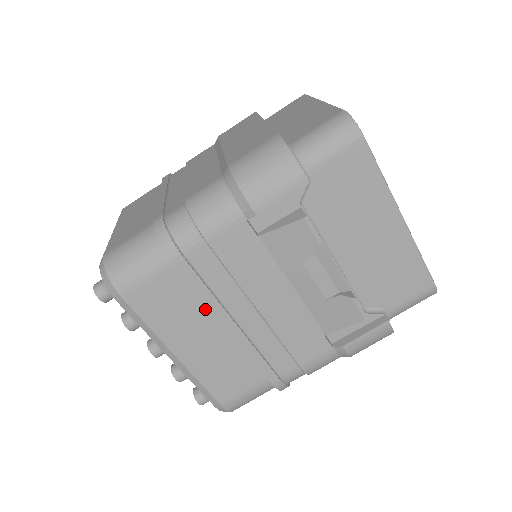
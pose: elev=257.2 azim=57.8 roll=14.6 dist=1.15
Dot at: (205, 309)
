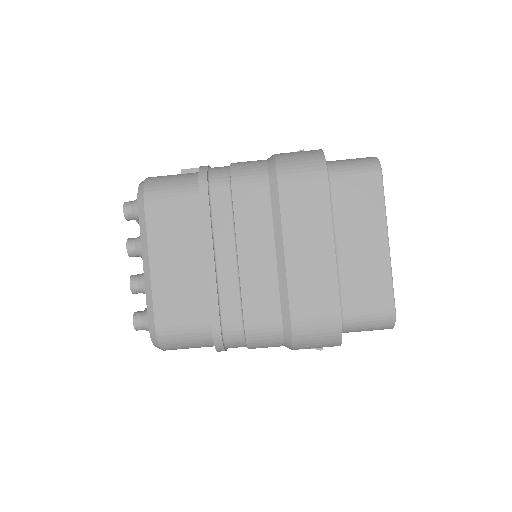
Dot at: occluded
